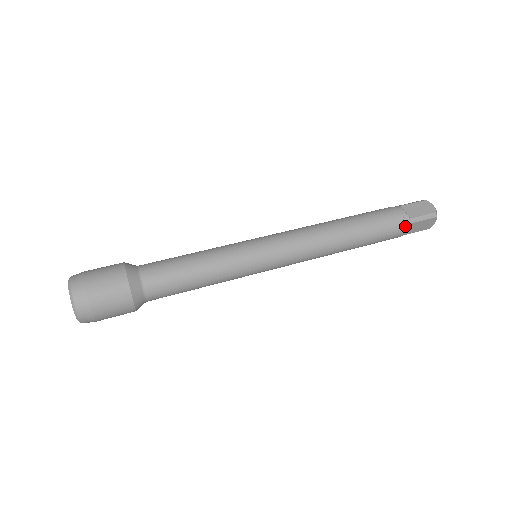
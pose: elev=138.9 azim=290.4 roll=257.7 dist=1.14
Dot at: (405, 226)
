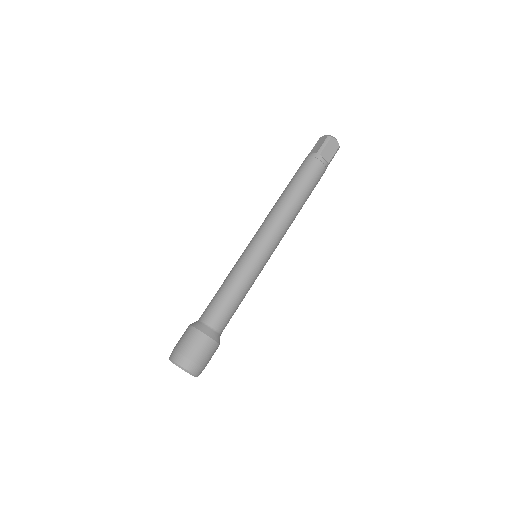
Dot at: occluded
